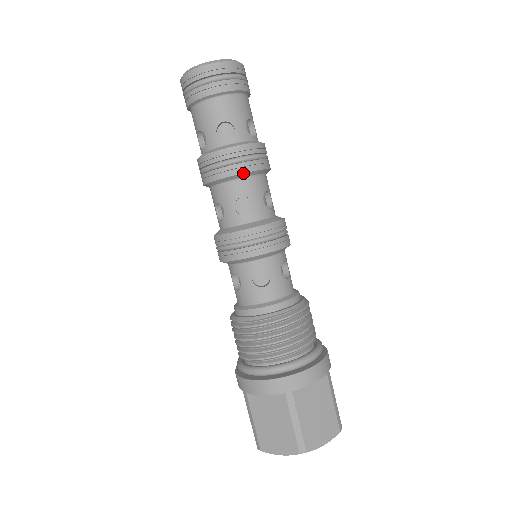
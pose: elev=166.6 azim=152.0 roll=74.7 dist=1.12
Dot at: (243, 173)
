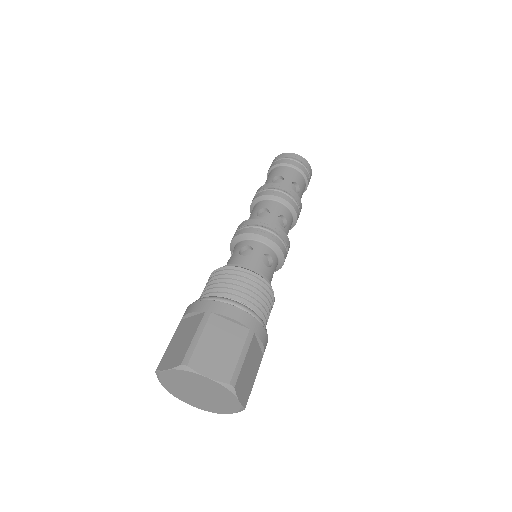
Dot at: (294, 209)
